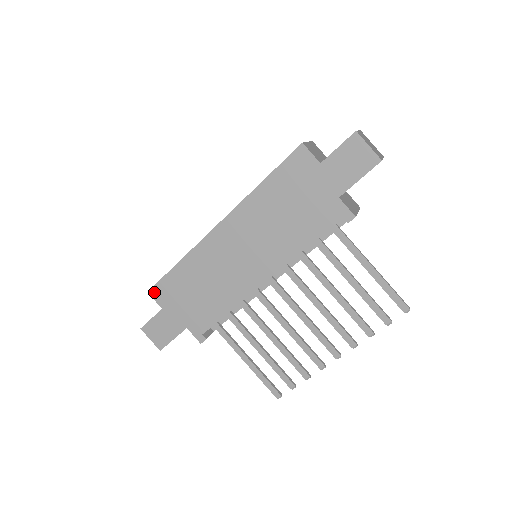
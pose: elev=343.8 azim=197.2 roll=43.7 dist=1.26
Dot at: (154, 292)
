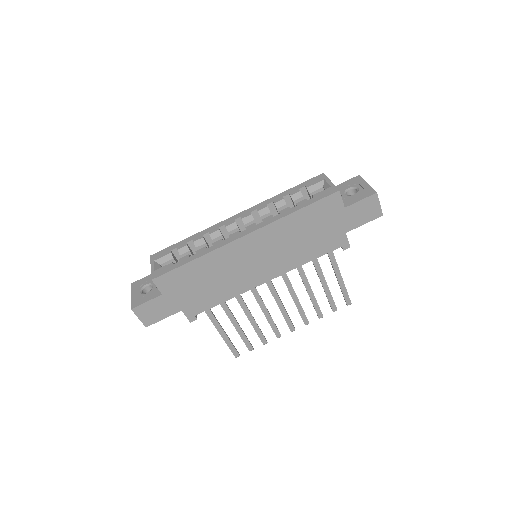
Dot at: (159, 280)
